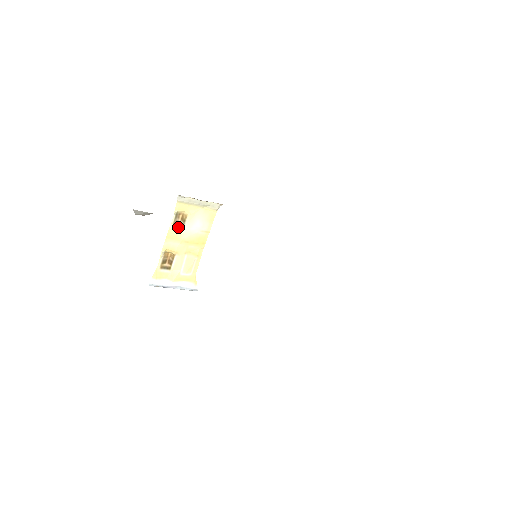
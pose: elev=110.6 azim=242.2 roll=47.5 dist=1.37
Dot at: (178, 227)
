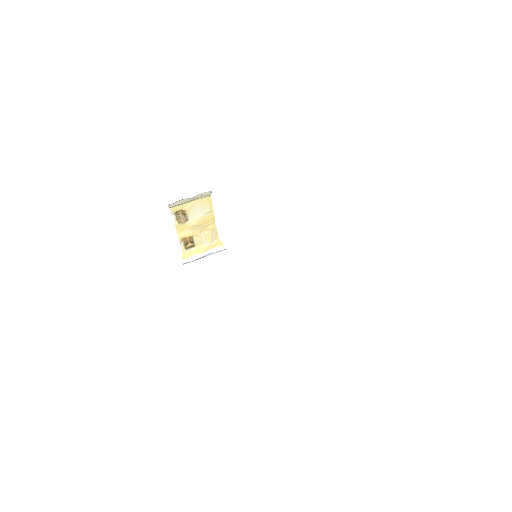
Dot at: (183, 221)
